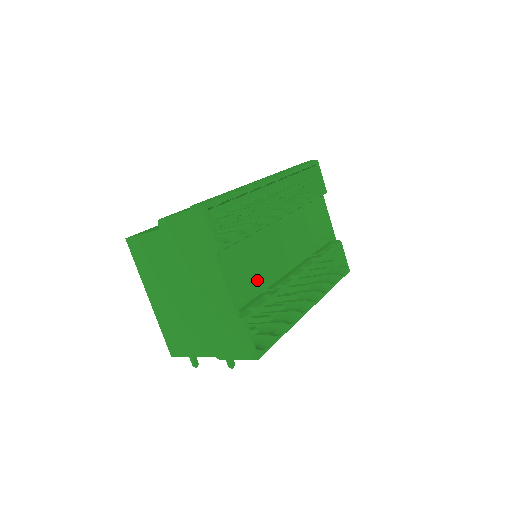
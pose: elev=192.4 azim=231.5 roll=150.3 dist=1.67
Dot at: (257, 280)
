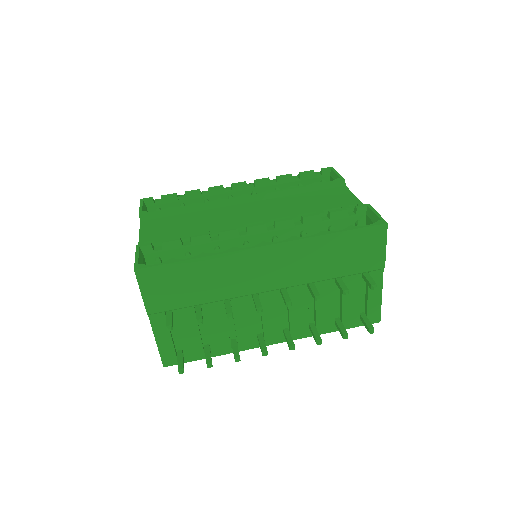
Dot at: (184, 233)
